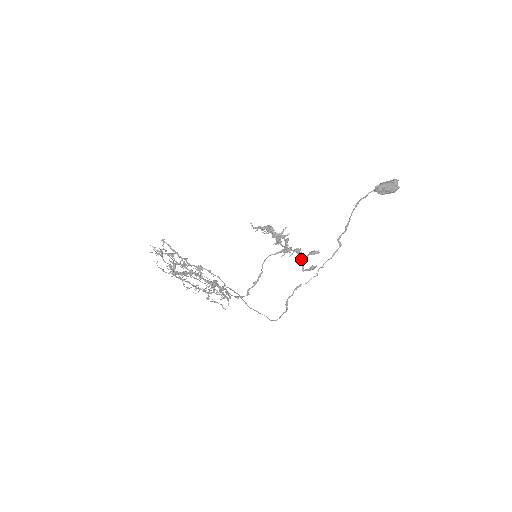
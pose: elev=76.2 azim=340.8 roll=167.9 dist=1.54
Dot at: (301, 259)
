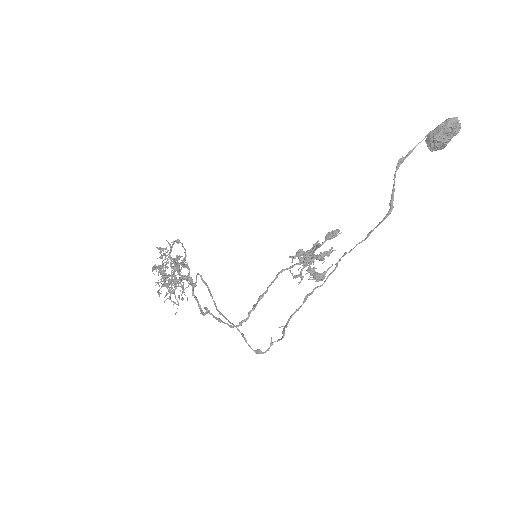
Dot at: (318, 255)
